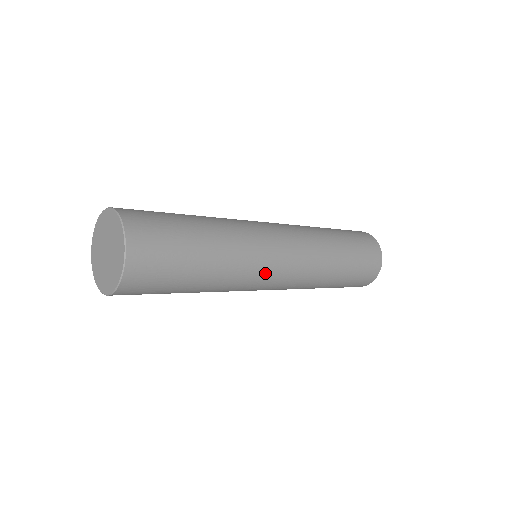
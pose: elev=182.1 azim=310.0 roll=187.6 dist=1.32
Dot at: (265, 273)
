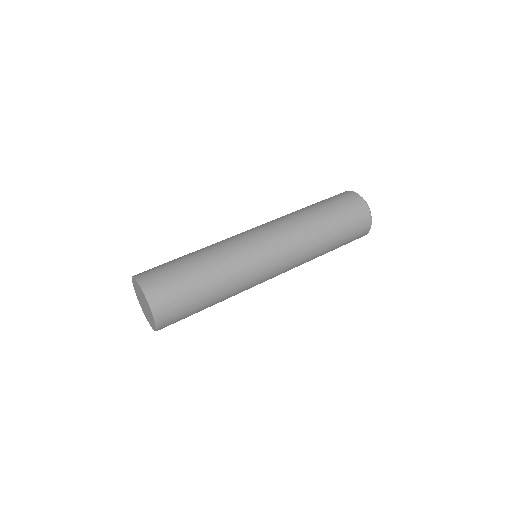
Dot at: (261, 277)
